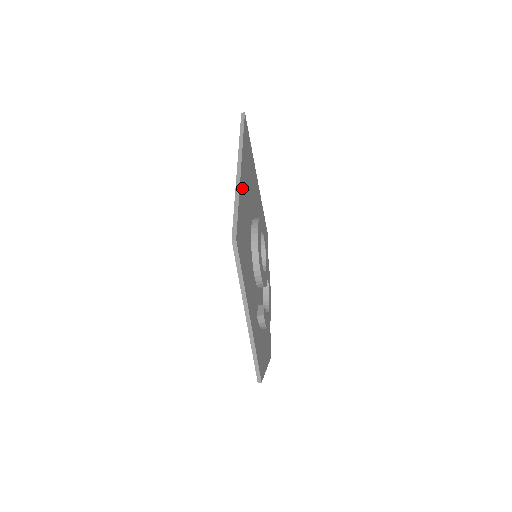
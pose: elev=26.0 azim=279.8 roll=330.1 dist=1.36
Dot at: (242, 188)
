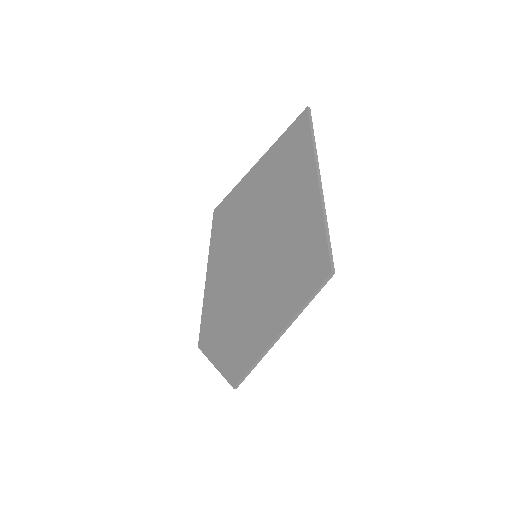
Dot at: (315, 204)
